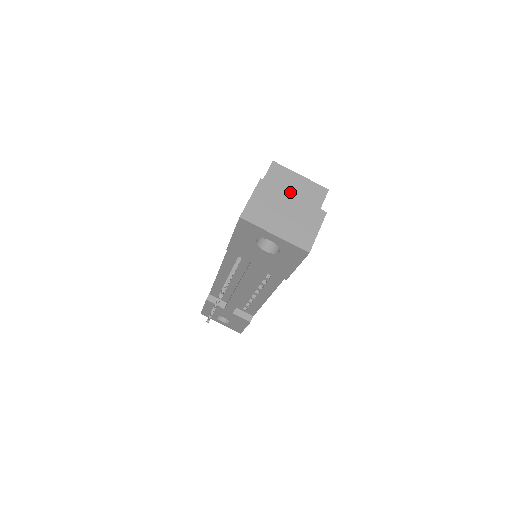
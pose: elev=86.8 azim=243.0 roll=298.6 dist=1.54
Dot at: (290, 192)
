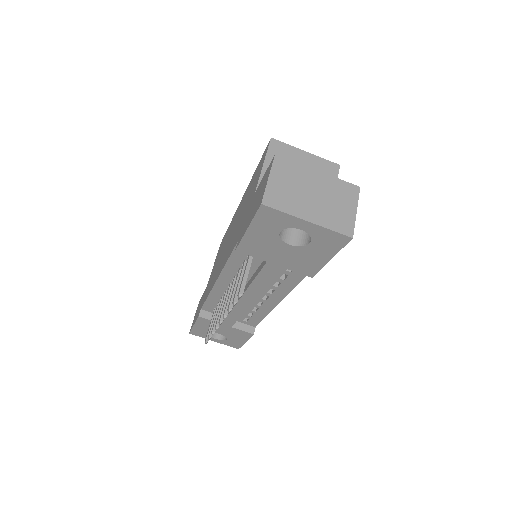
Dot at: occluded
